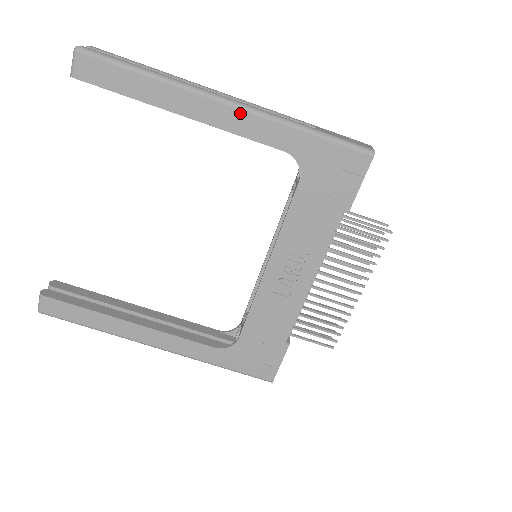
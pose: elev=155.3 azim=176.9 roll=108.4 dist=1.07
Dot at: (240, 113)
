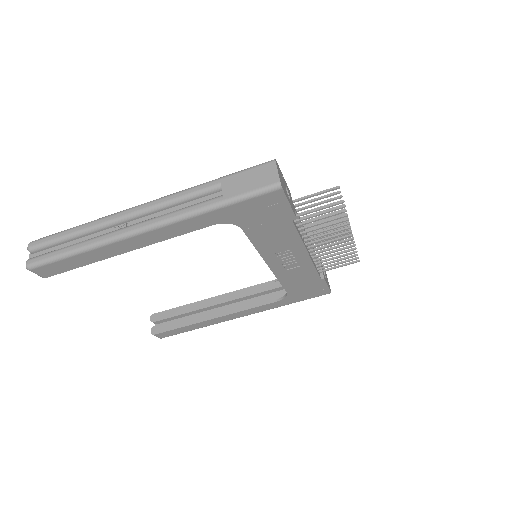
Dot at: (159, 230)
